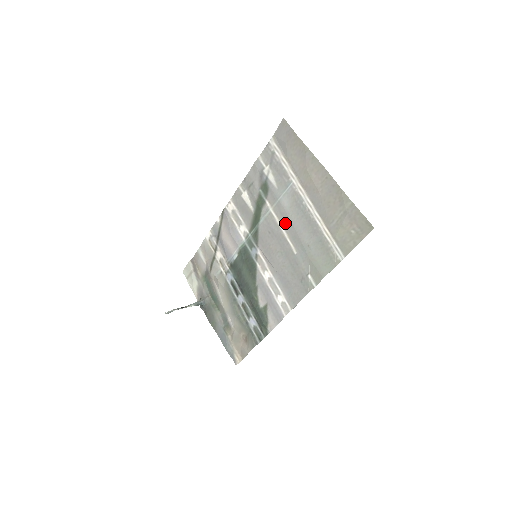
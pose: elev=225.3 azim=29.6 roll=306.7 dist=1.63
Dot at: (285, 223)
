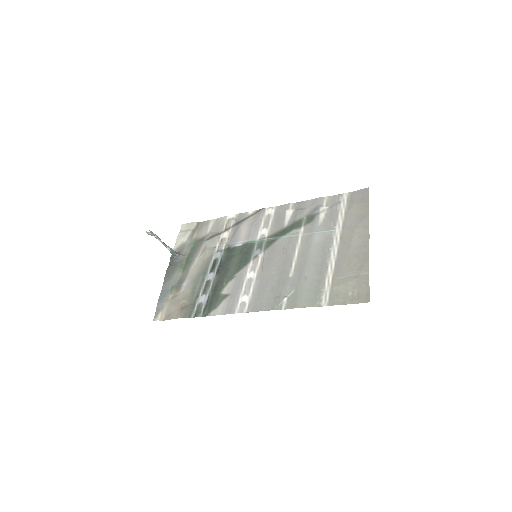
Dot at: (303, 251)
